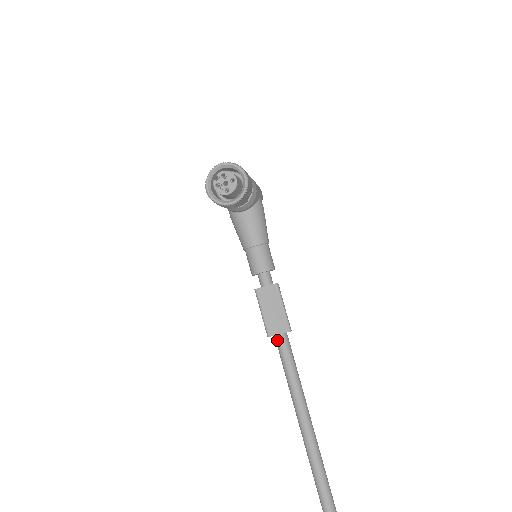
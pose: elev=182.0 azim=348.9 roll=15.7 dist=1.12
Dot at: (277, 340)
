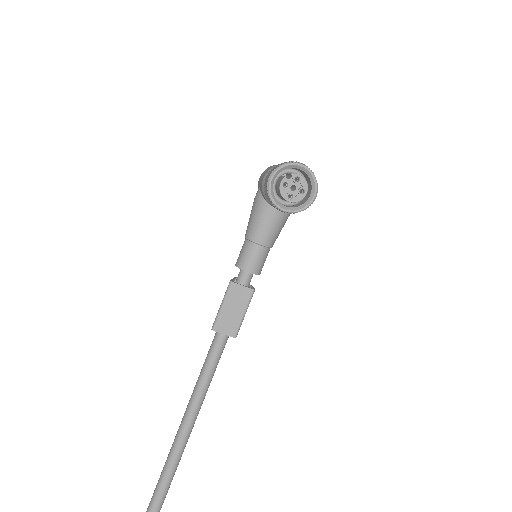
Dot at: (218, 336)
